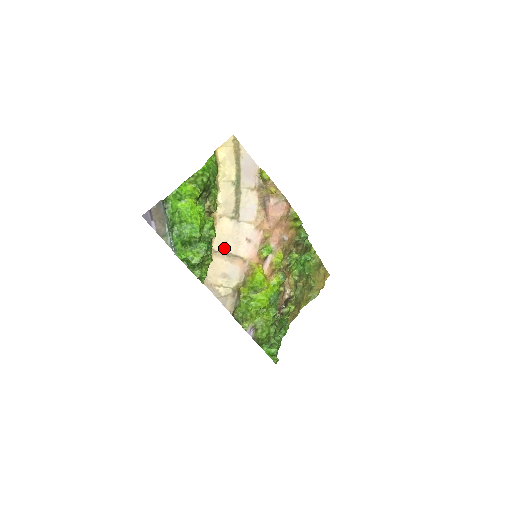
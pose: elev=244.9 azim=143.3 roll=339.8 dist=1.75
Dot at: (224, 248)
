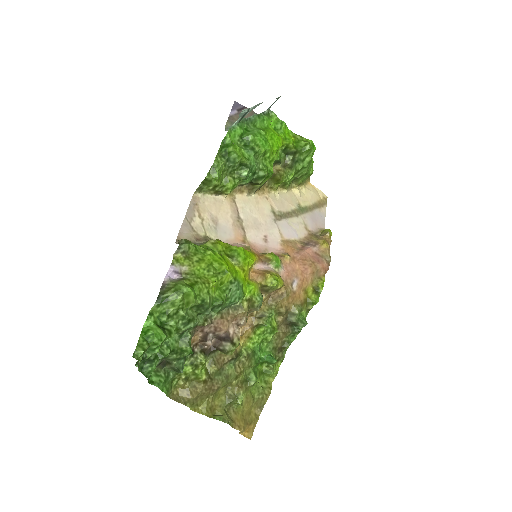
Dot at: (243, 210)
